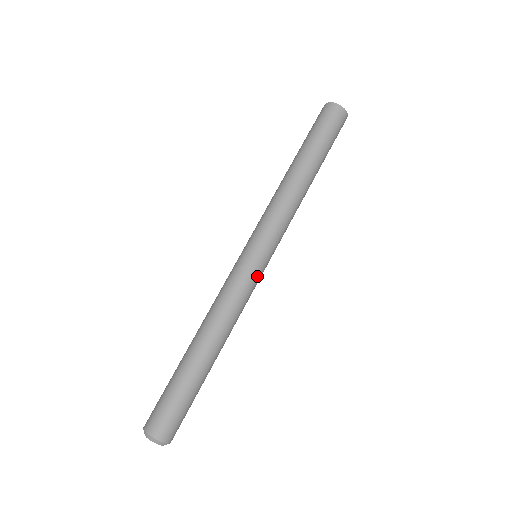
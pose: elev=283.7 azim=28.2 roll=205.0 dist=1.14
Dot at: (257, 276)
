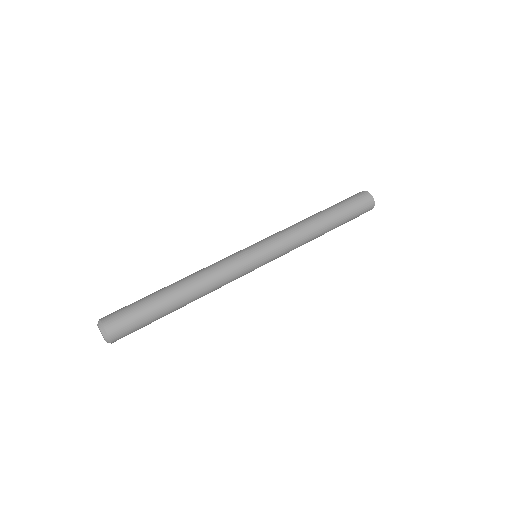
Dot at: (249, 270)
